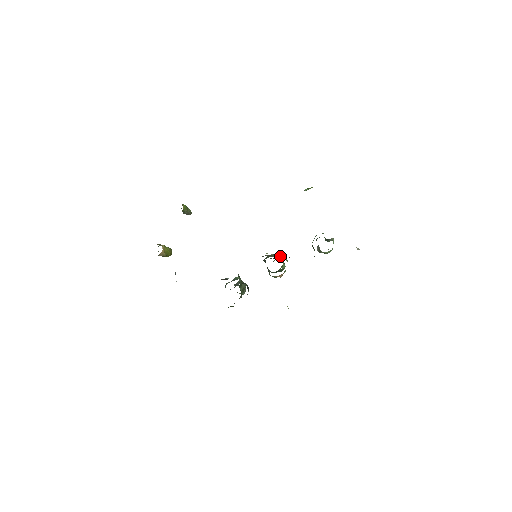
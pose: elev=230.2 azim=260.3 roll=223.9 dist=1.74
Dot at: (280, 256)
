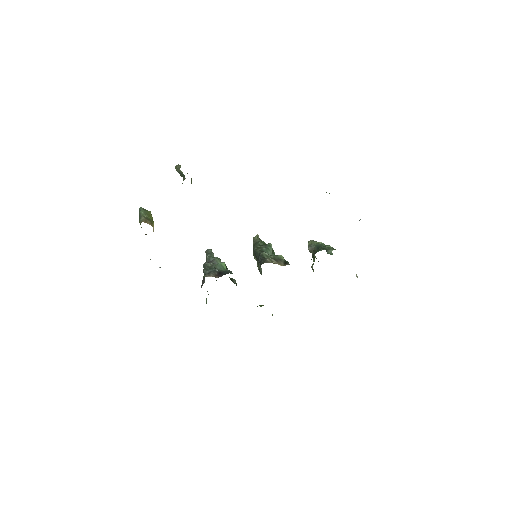
Dot at: (273, 250)
